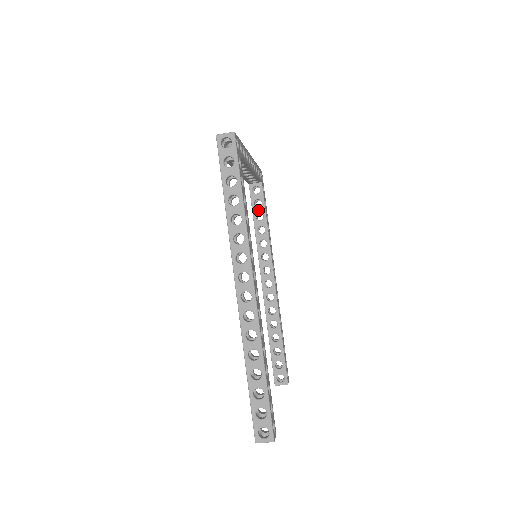
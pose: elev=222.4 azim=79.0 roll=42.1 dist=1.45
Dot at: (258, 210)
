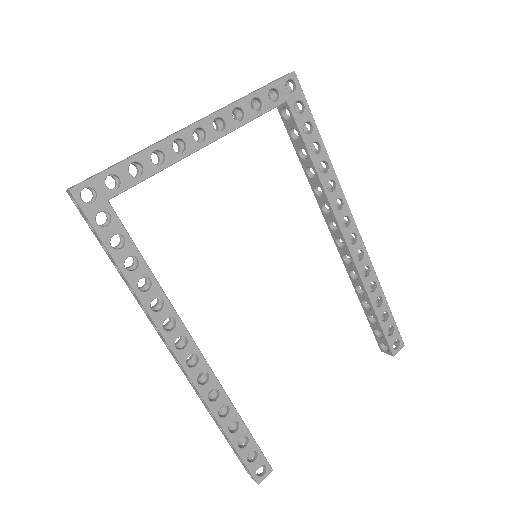
Dot at: (298, 144)
